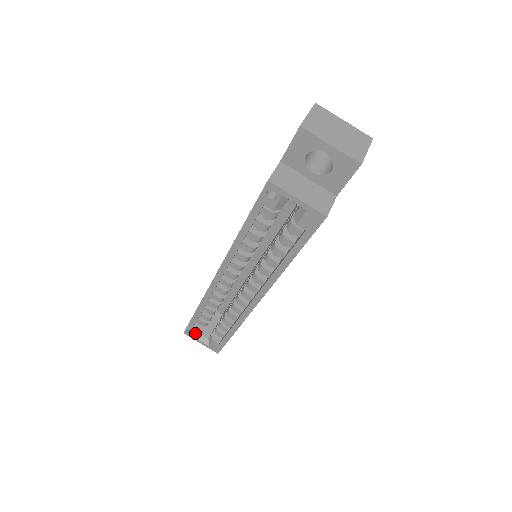
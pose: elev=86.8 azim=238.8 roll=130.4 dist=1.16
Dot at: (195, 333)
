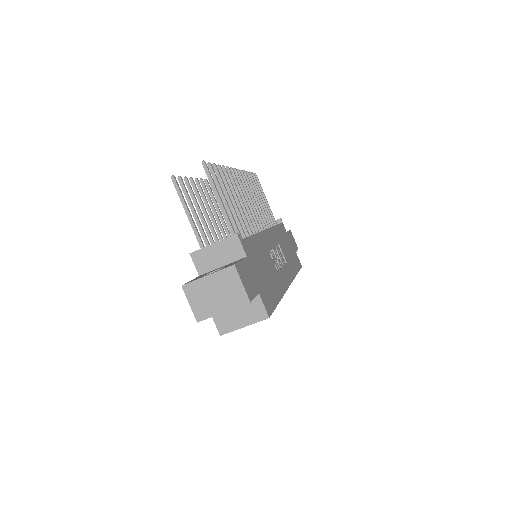
Dot at: occluded
